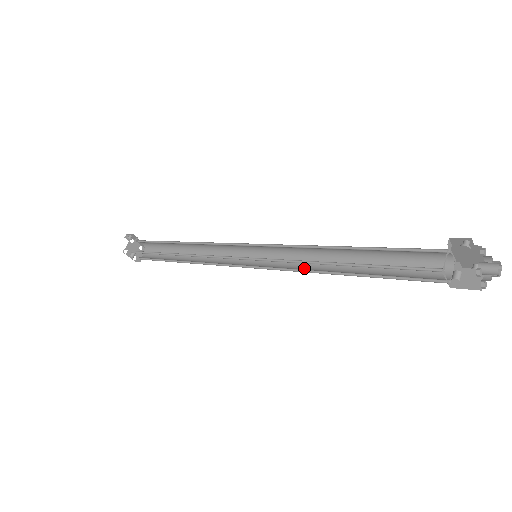
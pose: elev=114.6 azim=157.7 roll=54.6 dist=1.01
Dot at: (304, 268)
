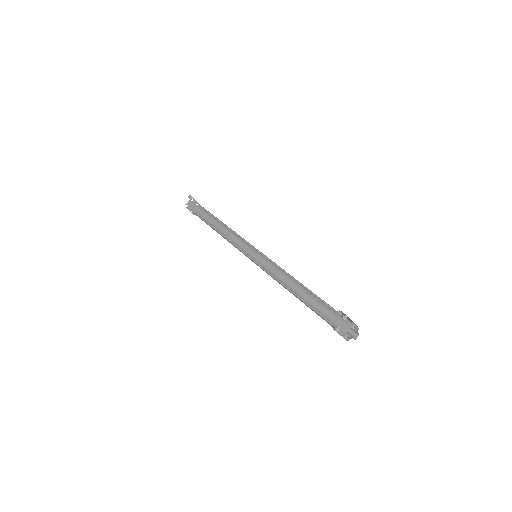
Dot at: (277, 278)
